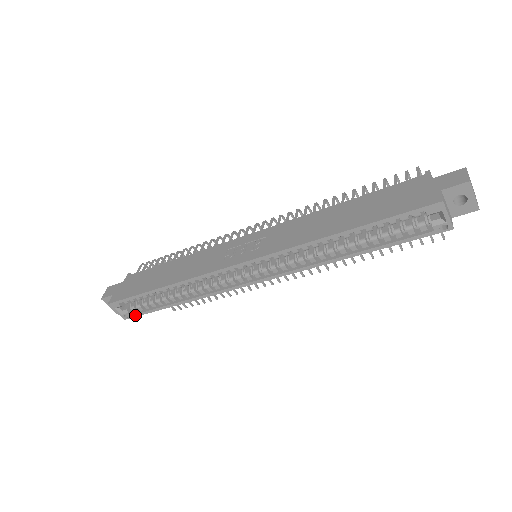
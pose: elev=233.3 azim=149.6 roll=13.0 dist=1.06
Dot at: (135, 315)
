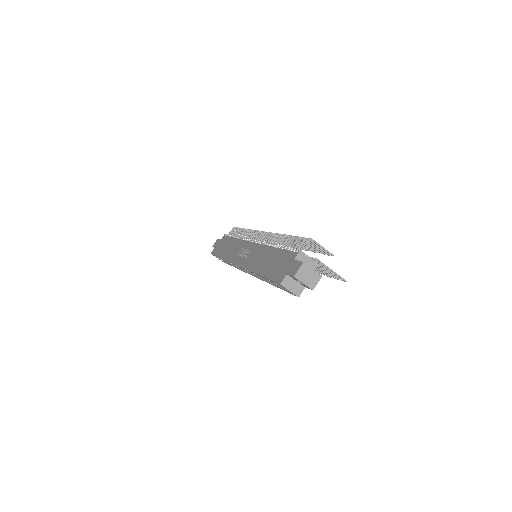
Dot at: (224, 262)
